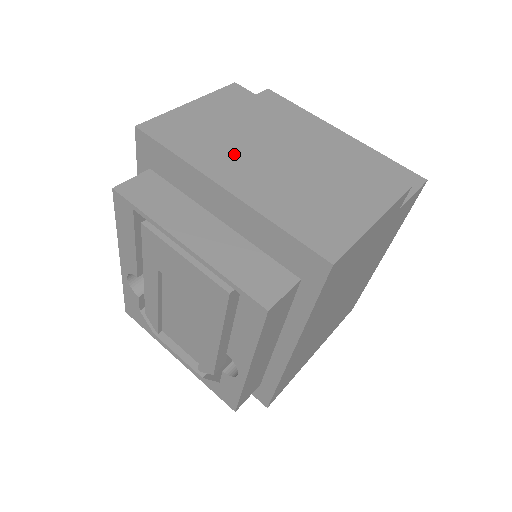
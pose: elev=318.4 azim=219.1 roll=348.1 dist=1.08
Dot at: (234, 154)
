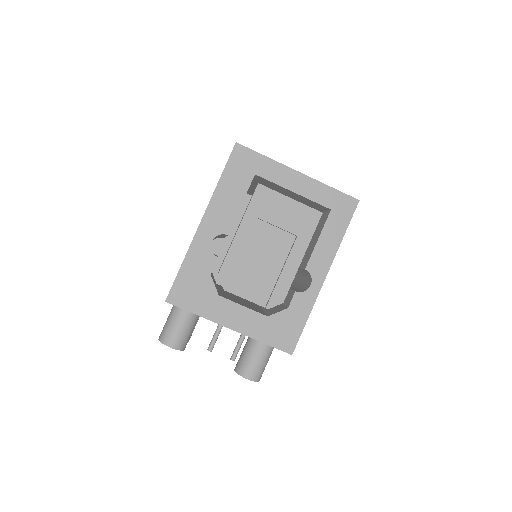
Dot at: occluded
